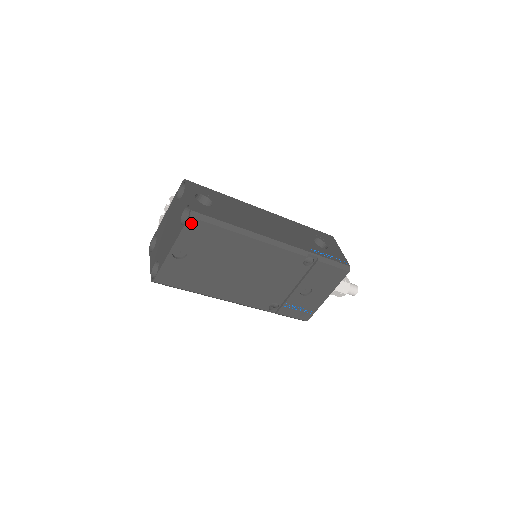
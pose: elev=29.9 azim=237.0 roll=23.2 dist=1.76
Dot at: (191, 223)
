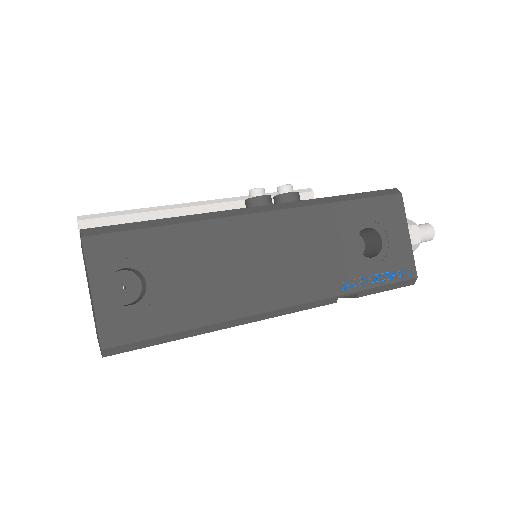
Dot at: occluded
